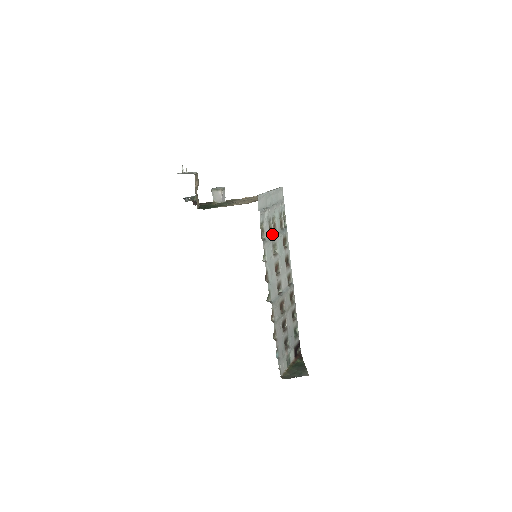
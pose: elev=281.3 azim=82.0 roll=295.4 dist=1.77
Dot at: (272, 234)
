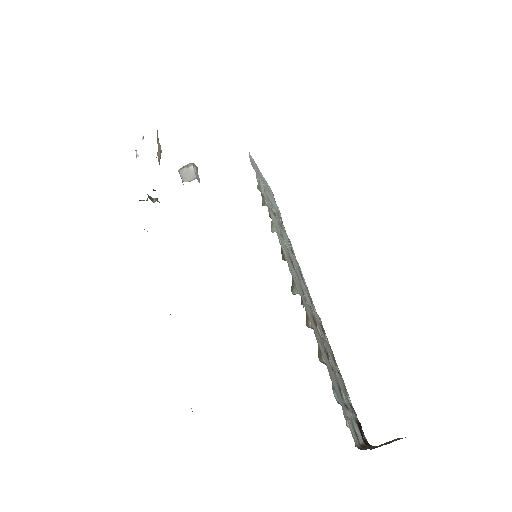
Dot at: occluded
